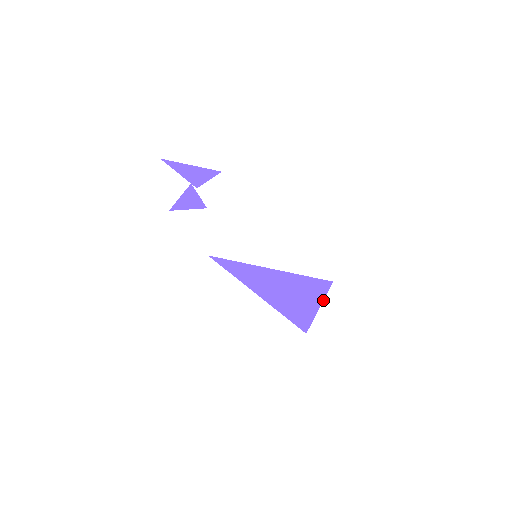
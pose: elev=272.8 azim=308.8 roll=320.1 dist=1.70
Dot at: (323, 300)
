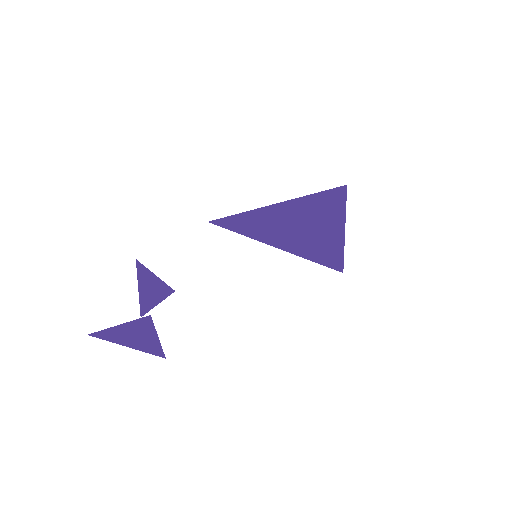
Dot at: (344, 241)
